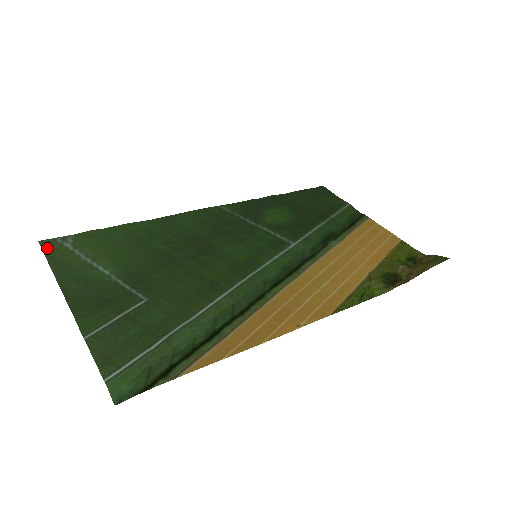
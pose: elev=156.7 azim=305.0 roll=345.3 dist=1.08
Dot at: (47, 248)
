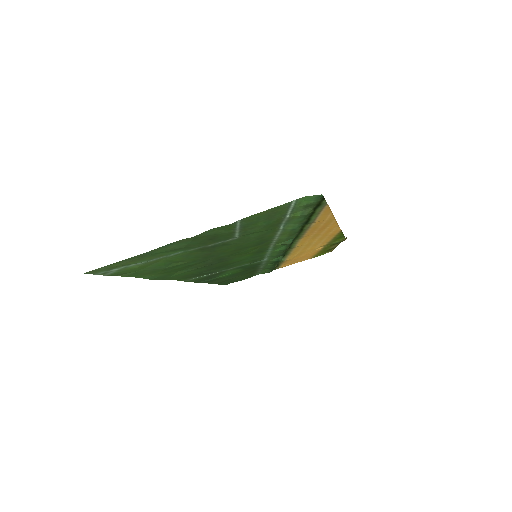
Dot at: (101, 269)
